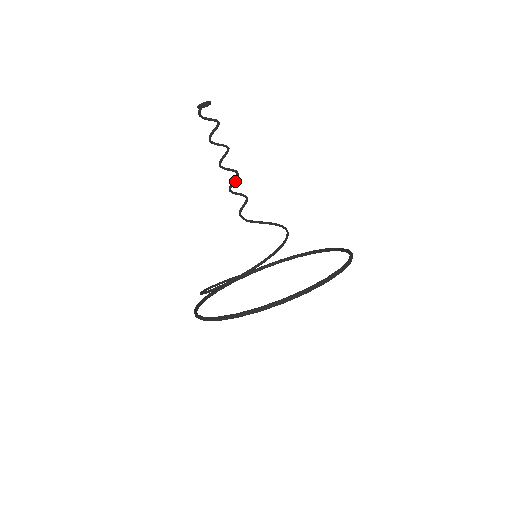
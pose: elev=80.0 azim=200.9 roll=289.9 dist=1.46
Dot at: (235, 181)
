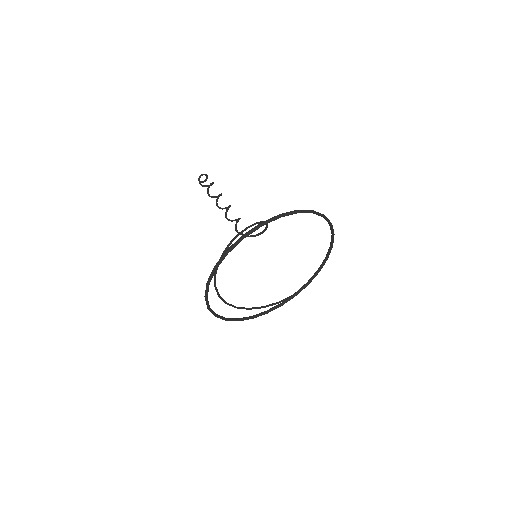
Dot at: (227, 211)
